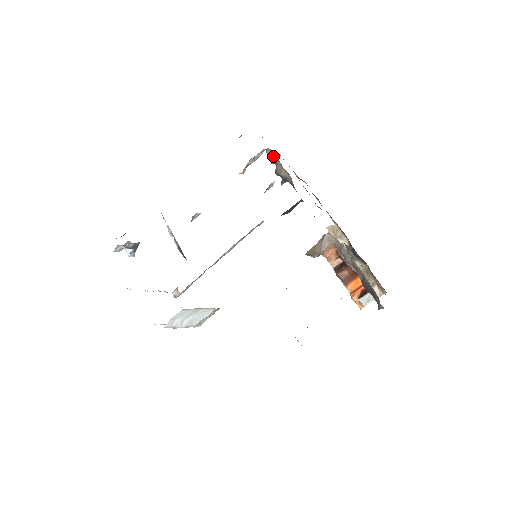
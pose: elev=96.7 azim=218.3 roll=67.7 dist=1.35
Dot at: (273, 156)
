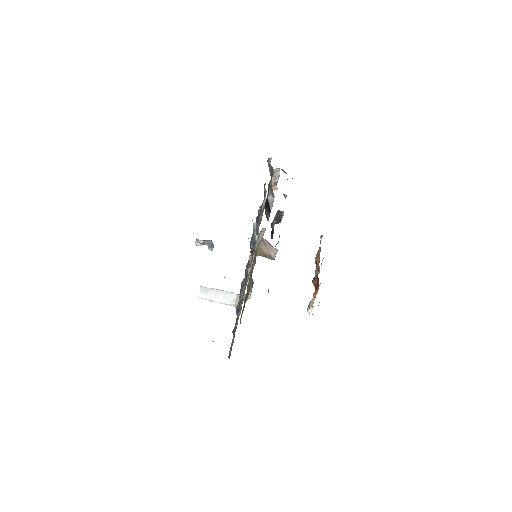
Dot at: occluded
